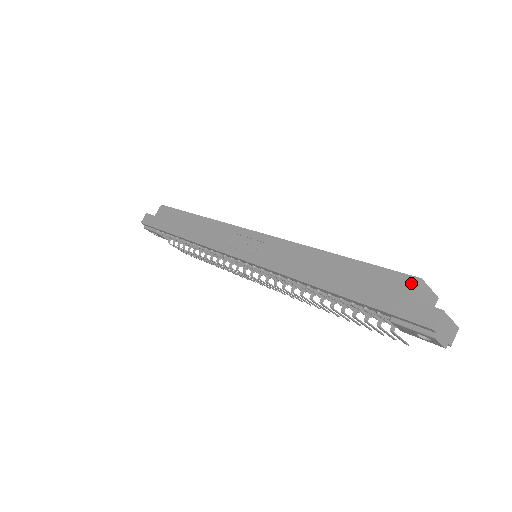
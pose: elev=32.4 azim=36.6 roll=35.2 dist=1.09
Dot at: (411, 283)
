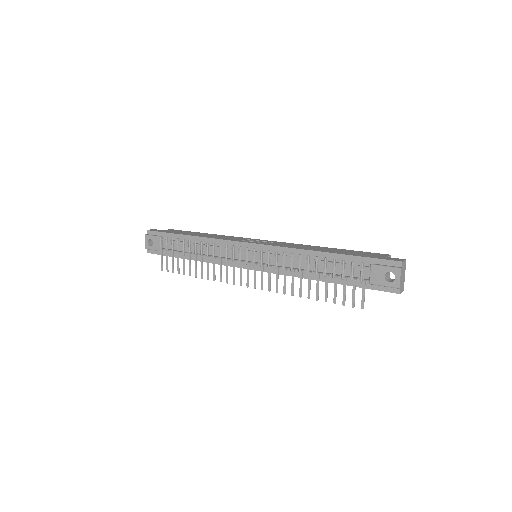
Dot at: (385, 255)
